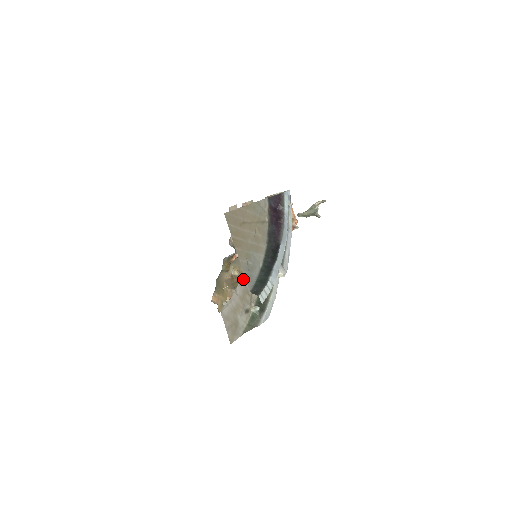
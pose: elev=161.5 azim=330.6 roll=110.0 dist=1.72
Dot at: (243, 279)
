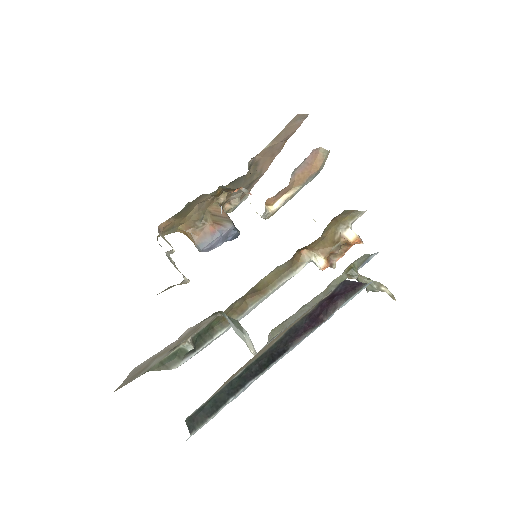
Dot at: (206, 318)
